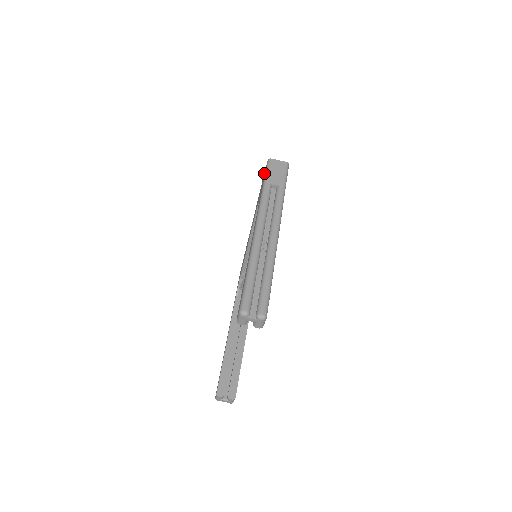
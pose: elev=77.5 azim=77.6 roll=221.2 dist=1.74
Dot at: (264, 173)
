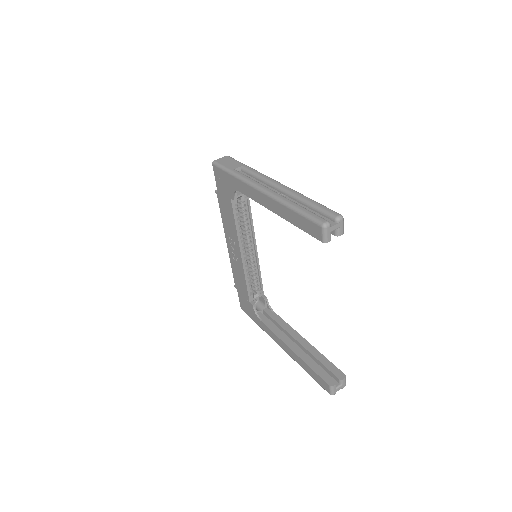
Dot at: (215, 179)
